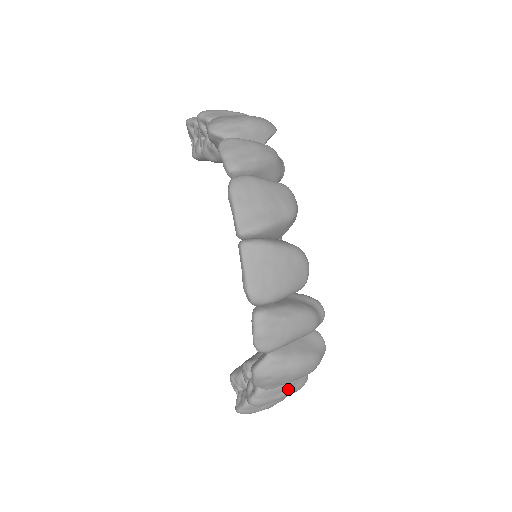
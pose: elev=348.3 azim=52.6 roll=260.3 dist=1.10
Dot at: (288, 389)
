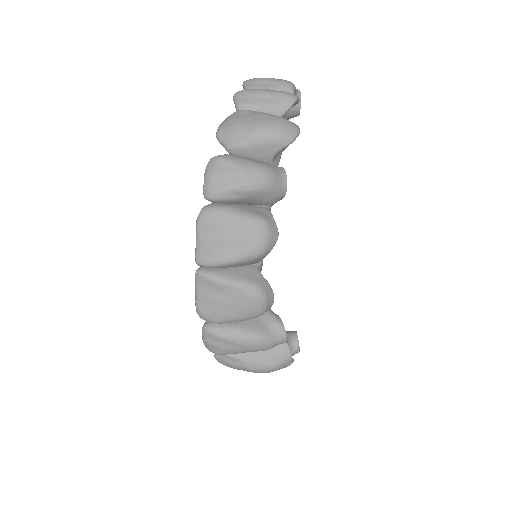
Dot at: occluded
